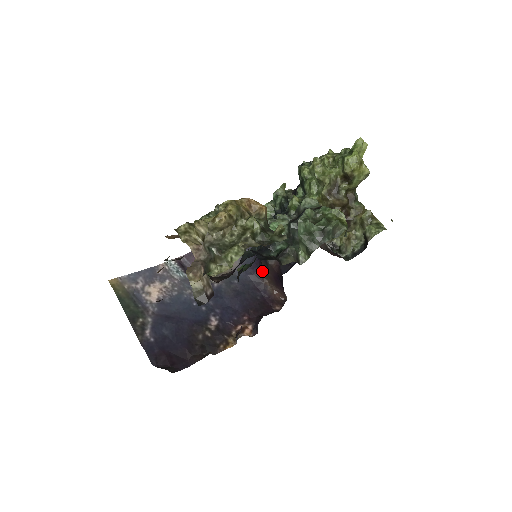
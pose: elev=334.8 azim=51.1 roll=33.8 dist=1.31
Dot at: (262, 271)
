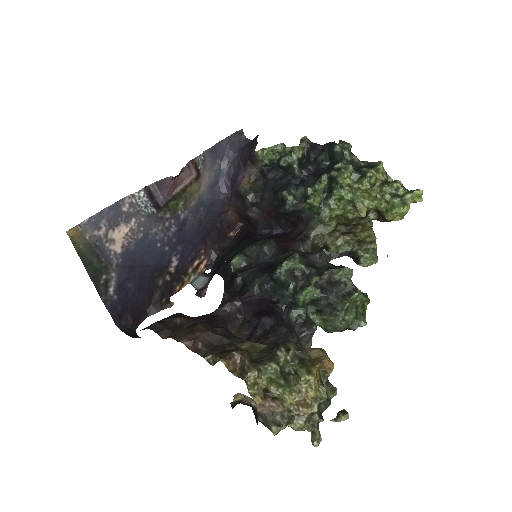
Dot at: (232, 202)
